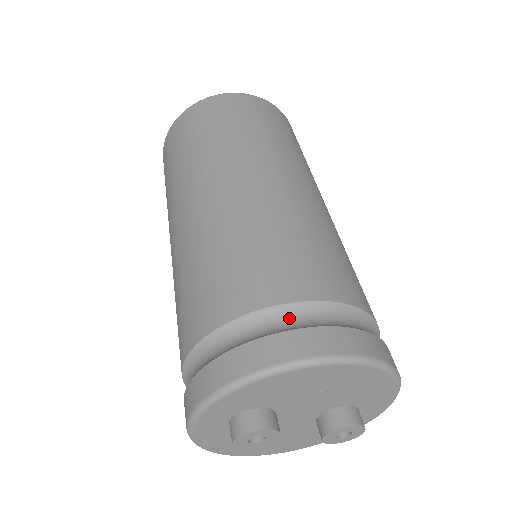
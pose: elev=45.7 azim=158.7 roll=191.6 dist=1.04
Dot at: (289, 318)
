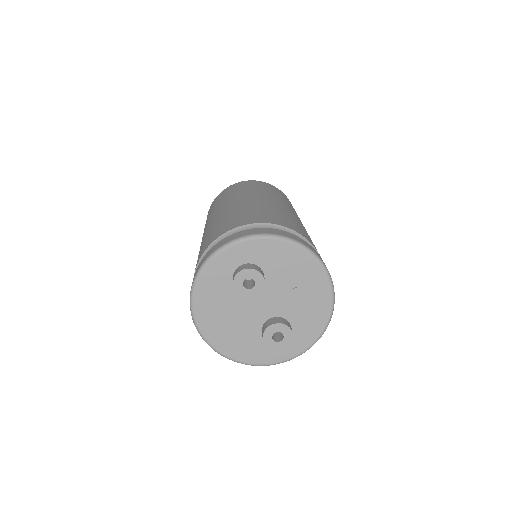
Dot at: occluded
